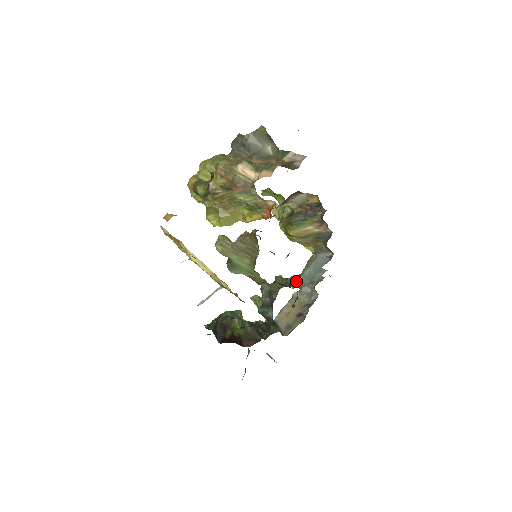
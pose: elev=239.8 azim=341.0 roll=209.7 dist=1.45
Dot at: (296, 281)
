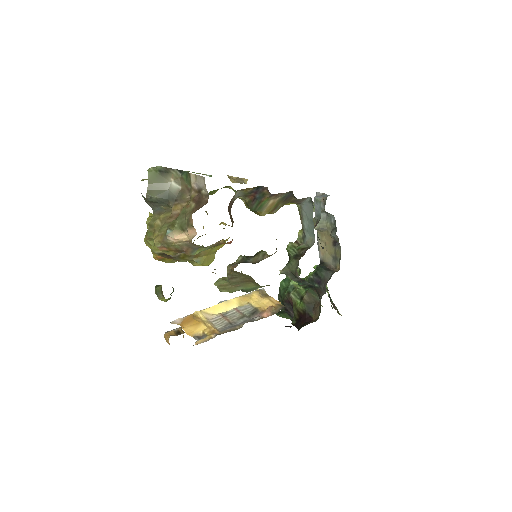
Dot at: (304, 239)
